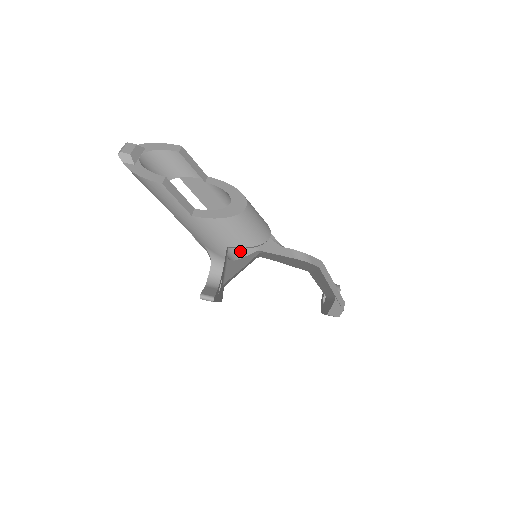
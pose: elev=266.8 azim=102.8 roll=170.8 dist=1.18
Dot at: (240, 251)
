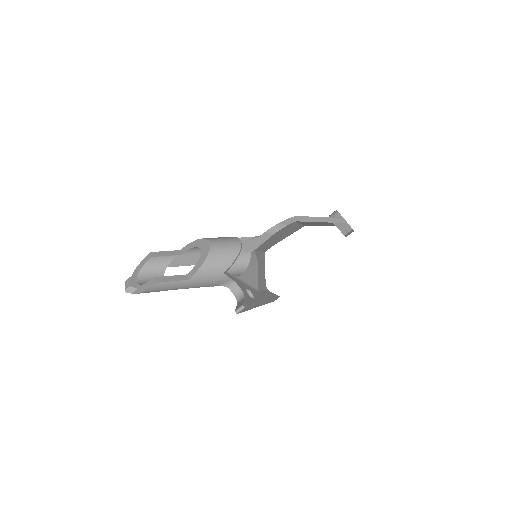
Dot at: (242, 264)
